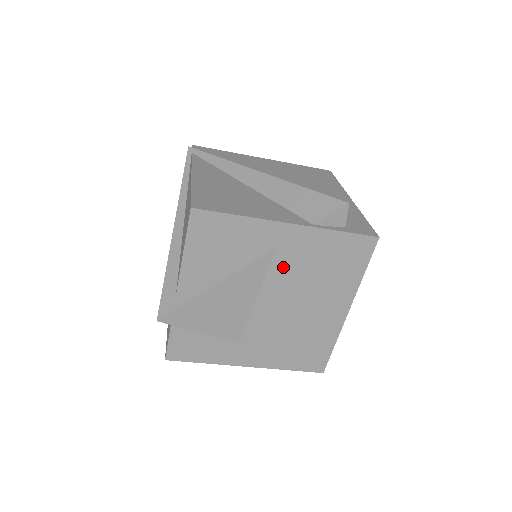
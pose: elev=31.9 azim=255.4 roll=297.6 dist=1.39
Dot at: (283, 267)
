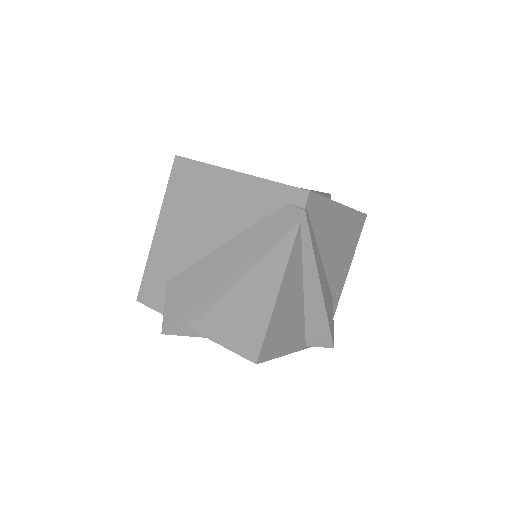
Dot at: occluded
